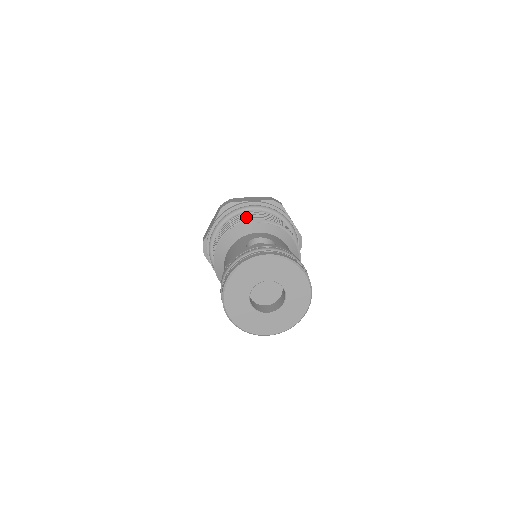
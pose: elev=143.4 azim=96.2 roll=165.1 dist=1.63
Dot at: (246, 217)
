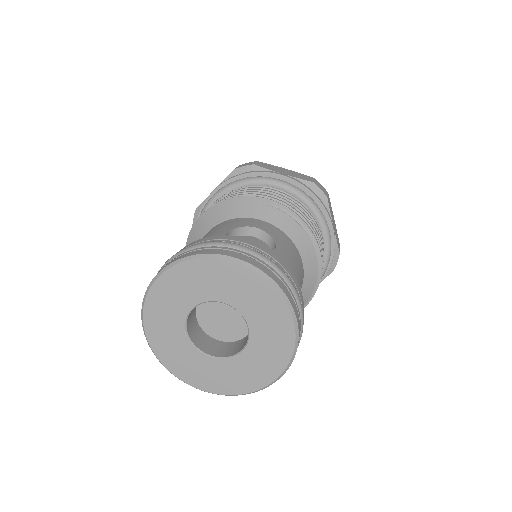
Dot at: (258, 191)
